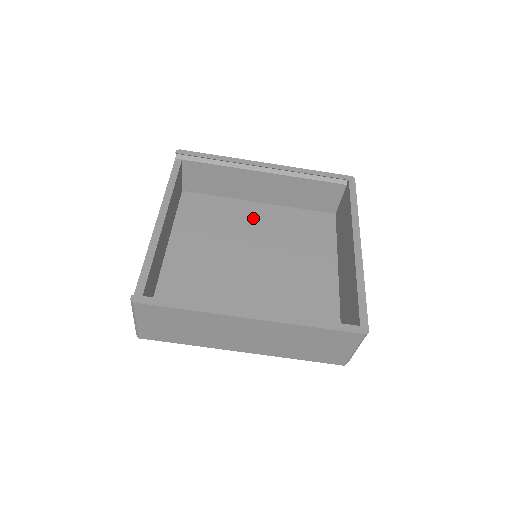
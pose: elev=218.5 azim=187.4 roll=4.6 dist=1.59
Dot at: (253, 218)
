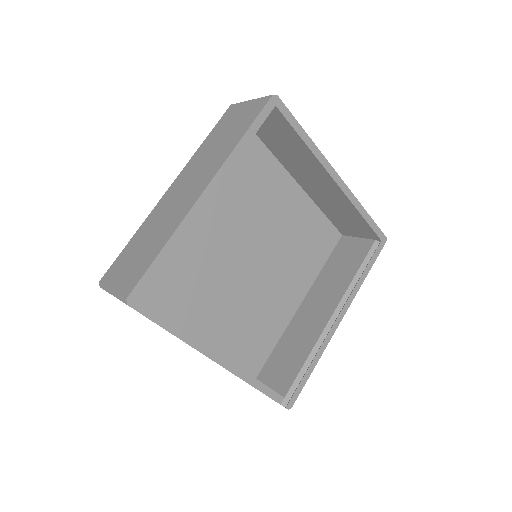
Dot at: (198, 218)
